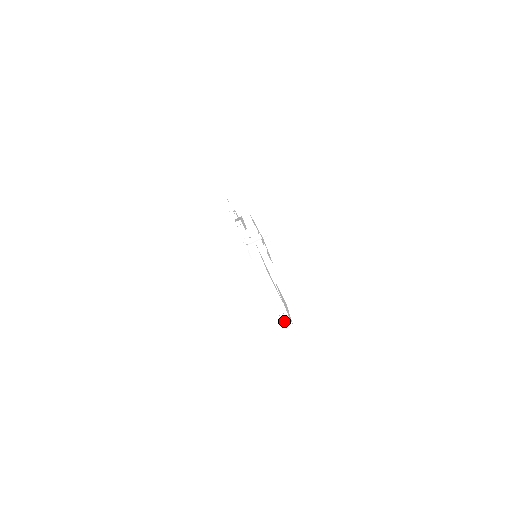
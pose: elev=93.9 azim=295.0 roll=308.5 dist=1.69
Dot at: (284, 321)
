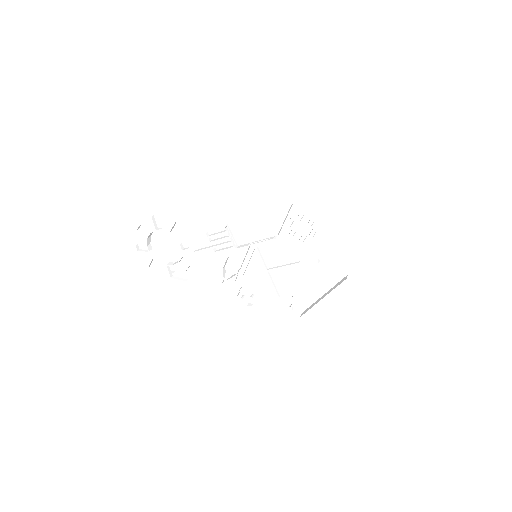
Dot at: (292, 312)
